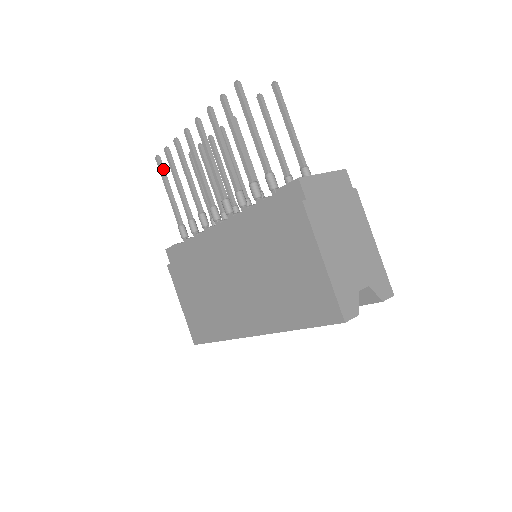
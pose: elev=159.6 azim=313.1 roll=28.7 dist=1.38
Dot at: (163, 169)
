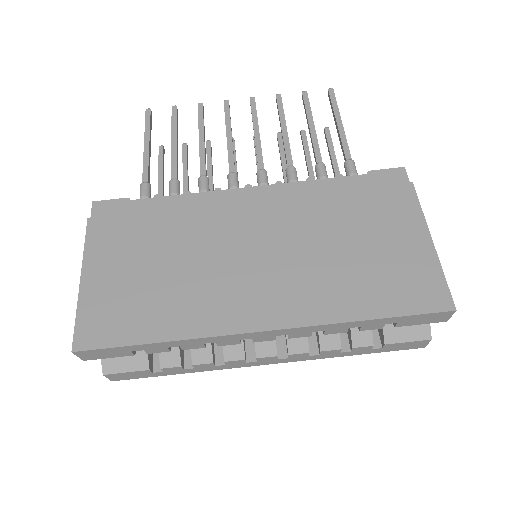
Dot at: (151, 124)
